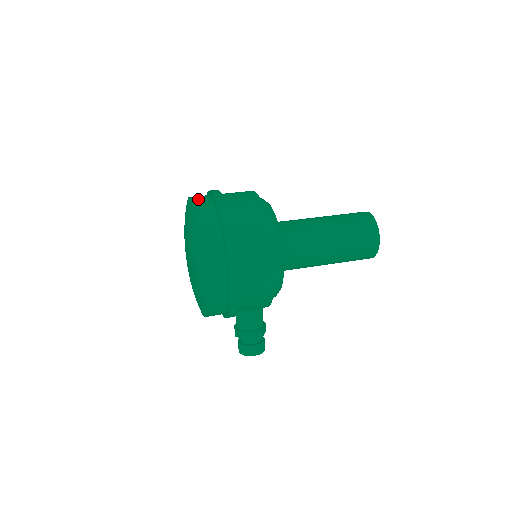
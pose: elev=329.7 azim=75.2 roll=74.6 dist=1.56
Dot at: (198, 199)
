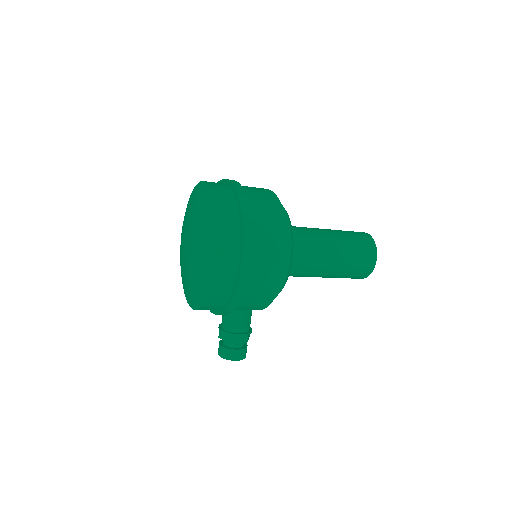
Dot at: (215, 184)
